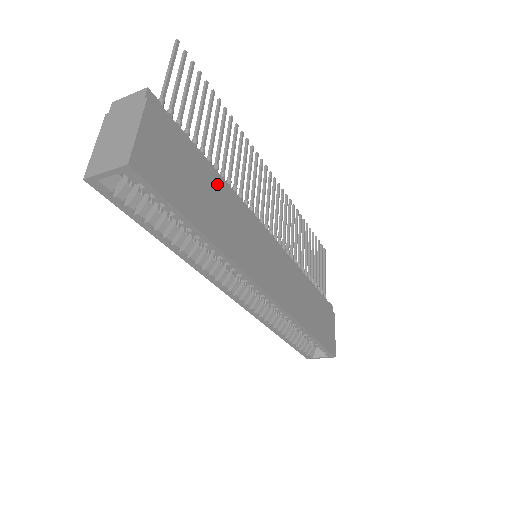
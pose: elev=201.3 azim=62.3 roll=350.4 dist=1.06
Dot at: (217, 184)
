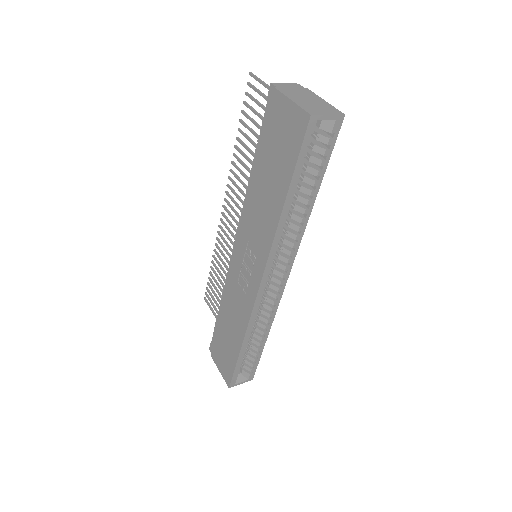
Dot at: occluded
